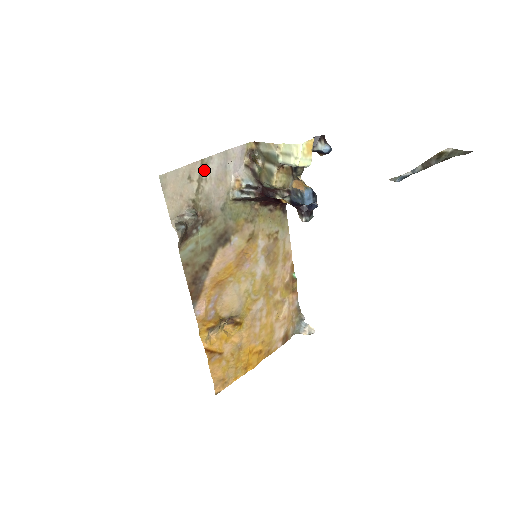
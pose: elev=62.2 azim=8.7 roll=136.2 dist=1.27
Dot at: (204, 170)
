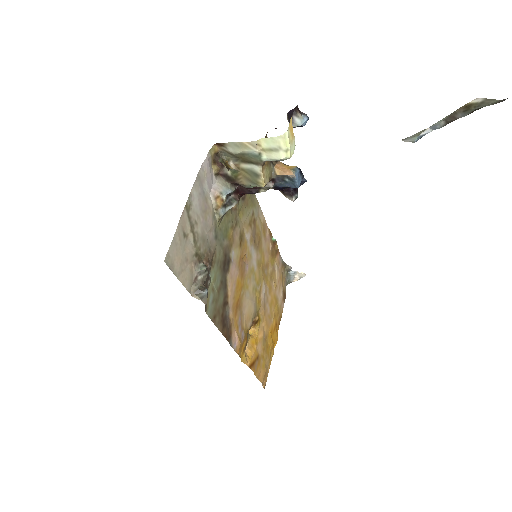
Dot at: (191, 214)
